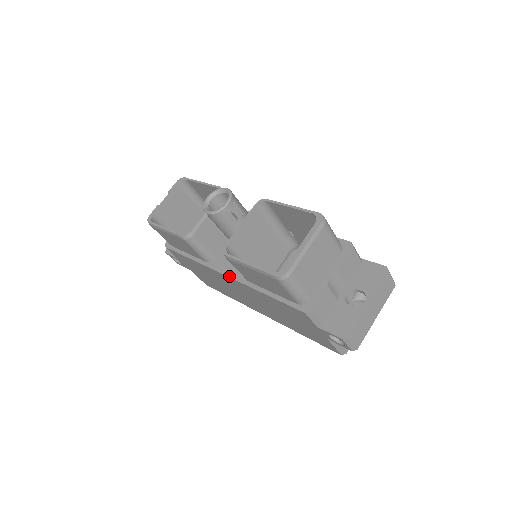
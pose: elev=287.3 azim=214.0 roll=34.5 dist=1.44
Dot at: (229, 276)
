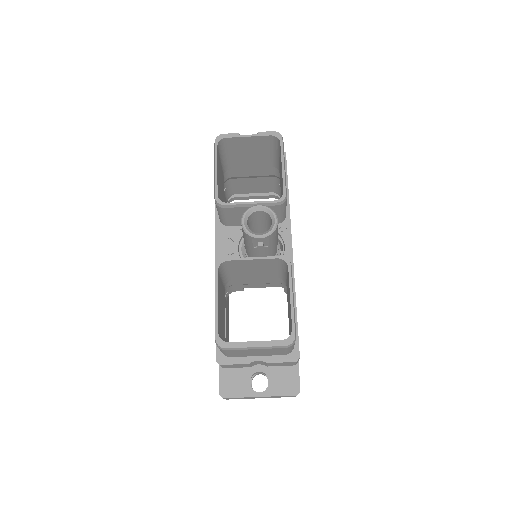
Dot at: (216, 258)
